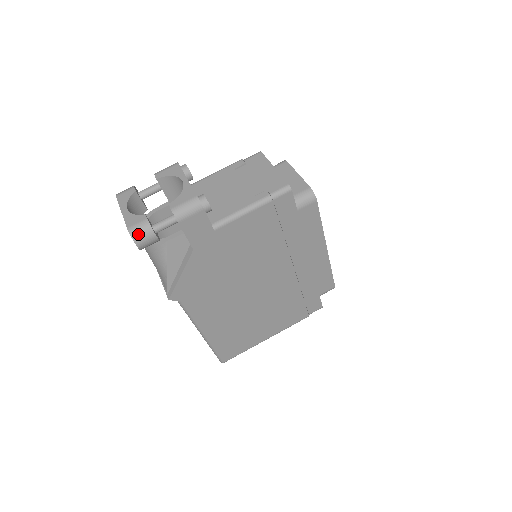
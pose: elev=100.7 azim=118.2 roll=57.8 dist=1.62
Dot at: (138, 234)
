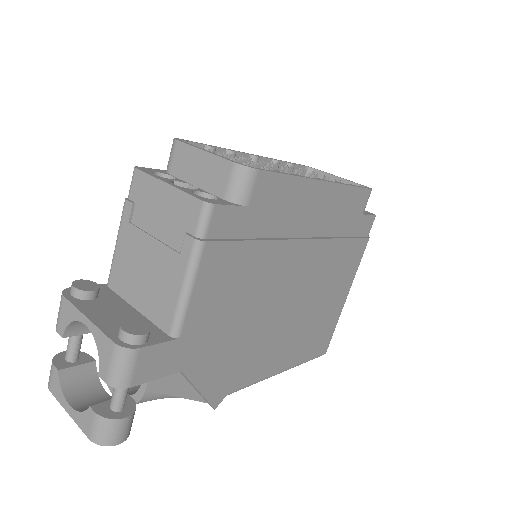
Dot at: (105, 437)
